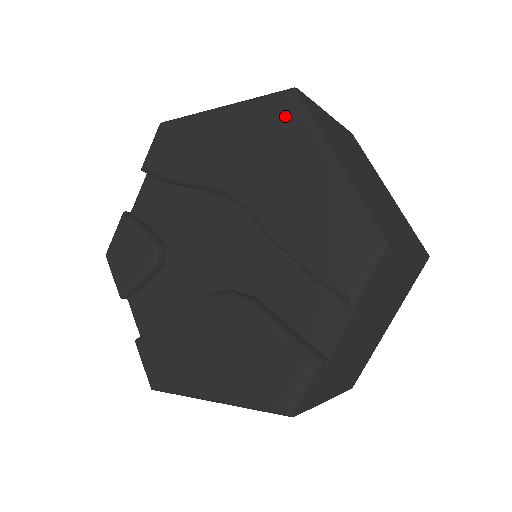
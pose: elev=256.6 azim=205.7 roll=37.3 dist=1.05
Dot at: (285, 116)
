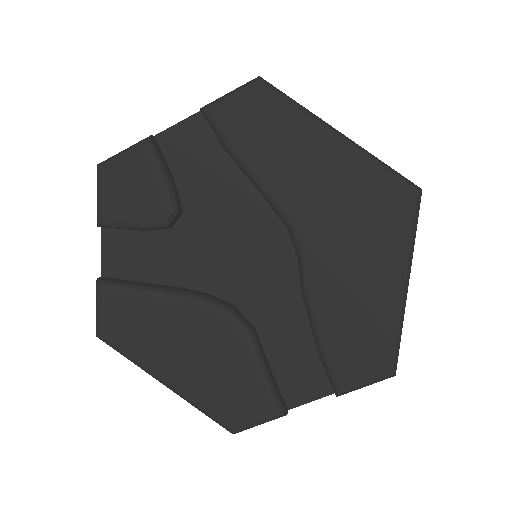
Dot at: (396, 212)
